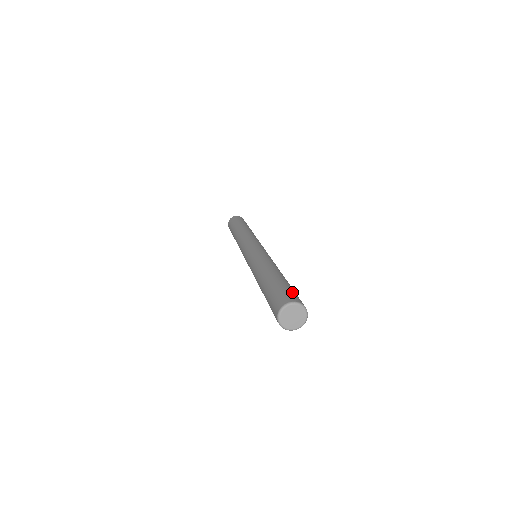
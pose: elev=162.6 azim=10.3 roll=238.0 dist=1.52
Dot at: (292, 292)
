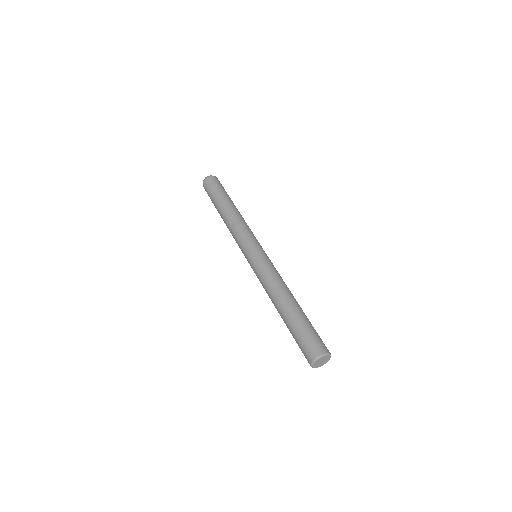
Dot at: (315, 337)
